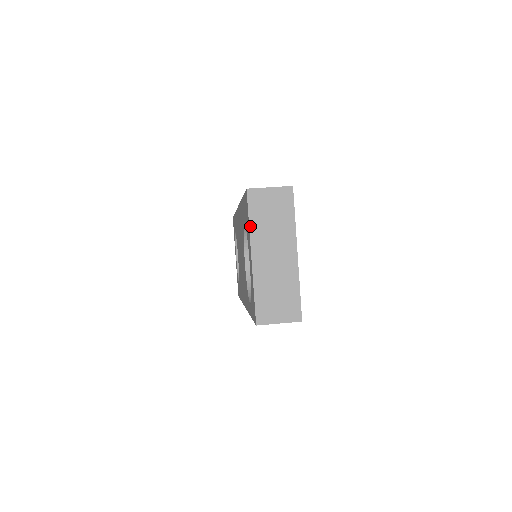
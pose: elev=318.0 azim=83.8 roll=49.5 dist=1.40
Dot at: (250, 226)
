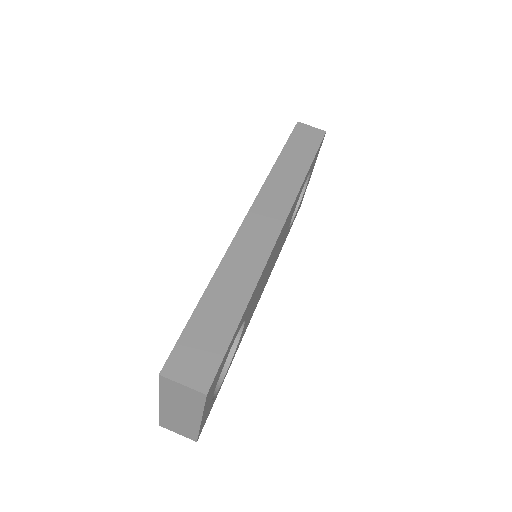
Dot at: (160, 391)
